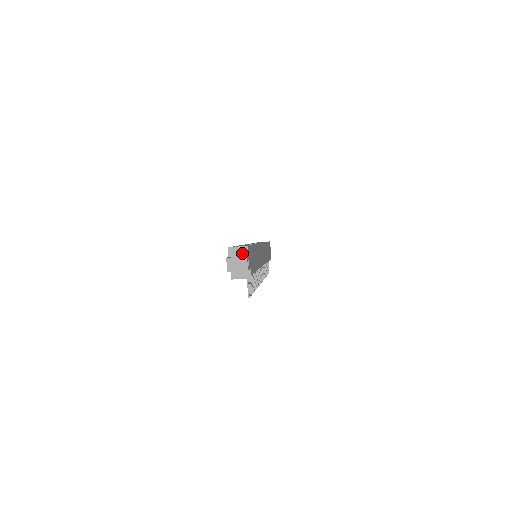
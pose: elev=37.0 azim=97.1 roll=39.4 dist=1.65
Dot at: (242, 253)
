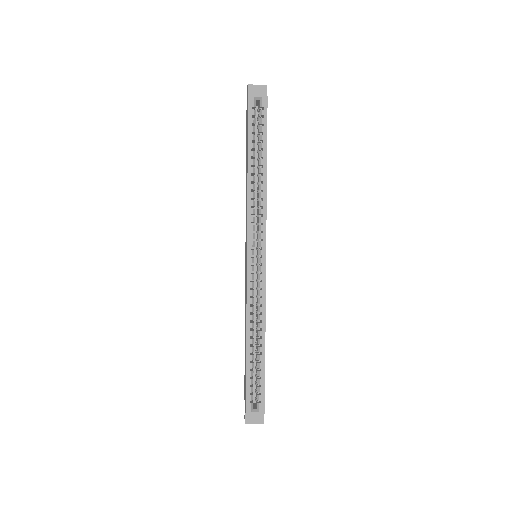
Dot at: (258, 412)
